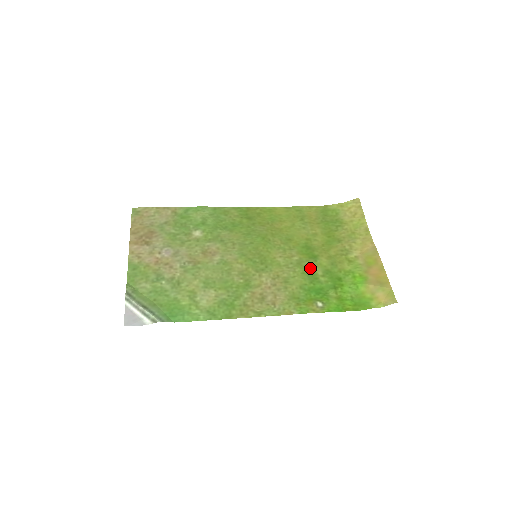
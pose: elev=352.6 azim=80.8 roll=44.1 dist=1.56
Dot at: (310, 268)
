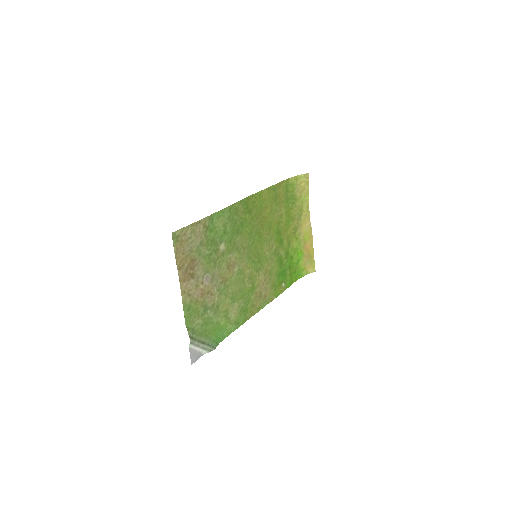
Dot at: (280, 254)
